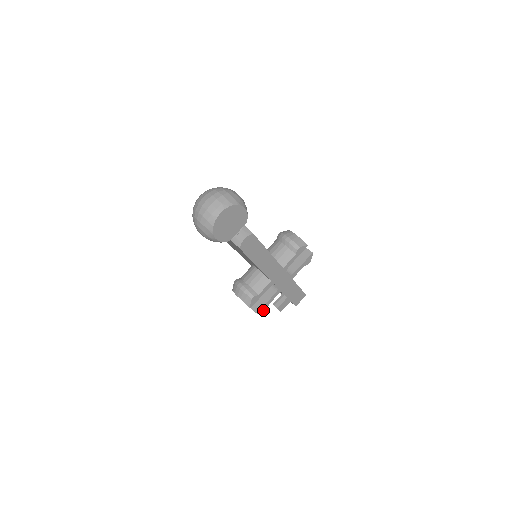
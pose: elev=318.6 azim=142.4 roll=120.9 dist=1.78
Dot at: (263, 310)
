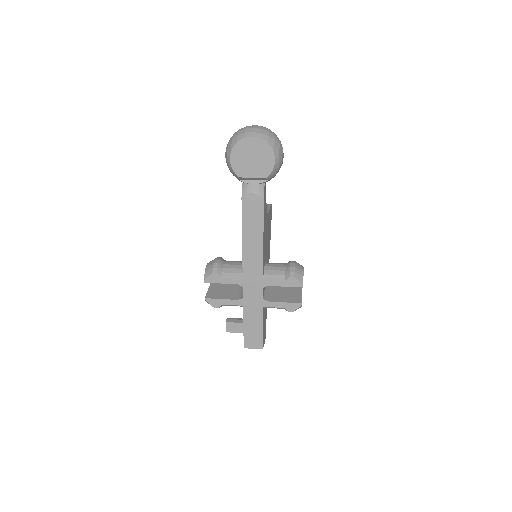
Dot at: (213, 303)
